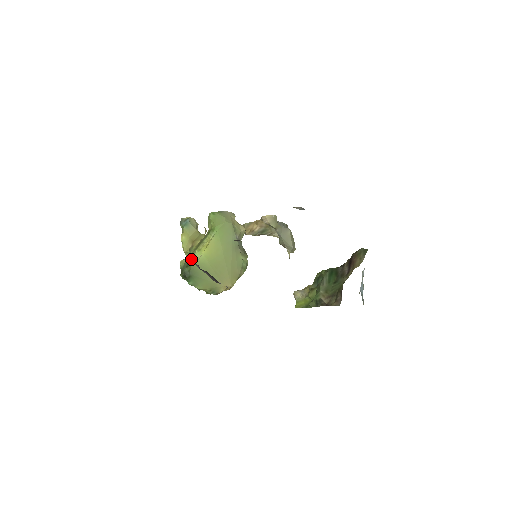
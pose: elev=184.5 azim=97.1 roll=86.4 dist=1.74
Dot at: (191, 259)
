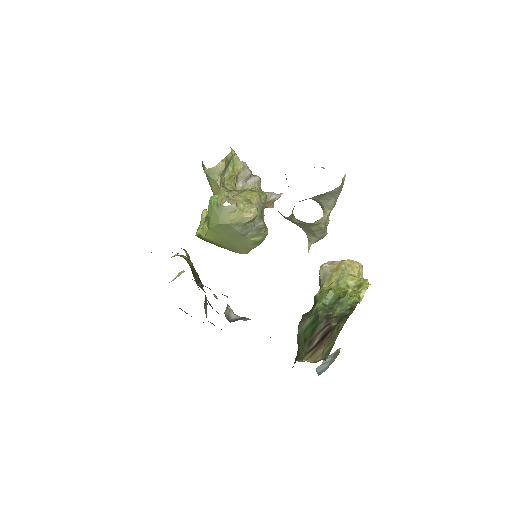
Dot at: (198, 233)
